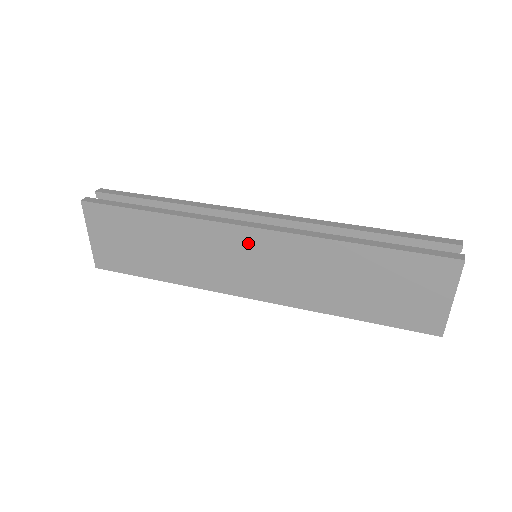
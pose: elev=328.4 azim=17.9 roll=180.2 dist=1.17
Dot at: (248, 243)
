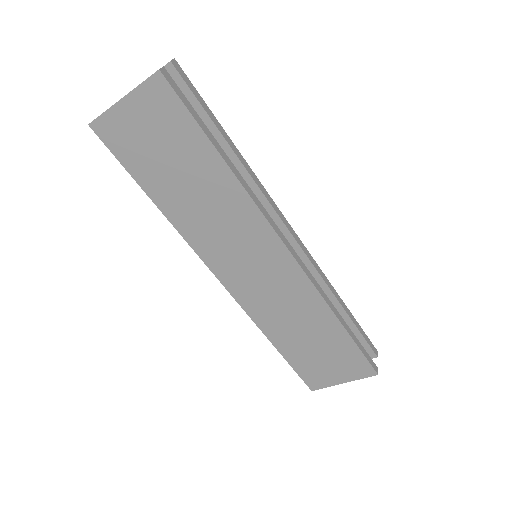
Dot at: (272, 256)
